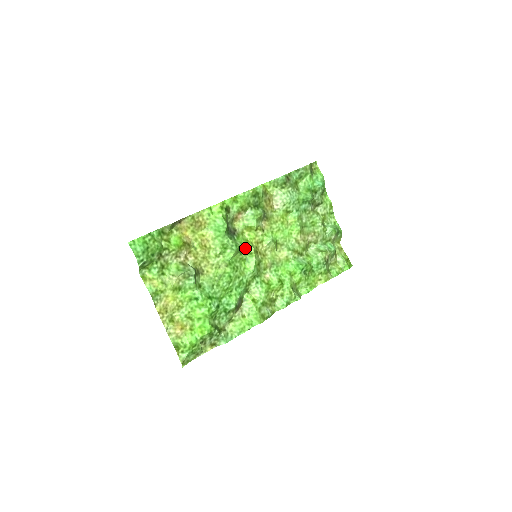
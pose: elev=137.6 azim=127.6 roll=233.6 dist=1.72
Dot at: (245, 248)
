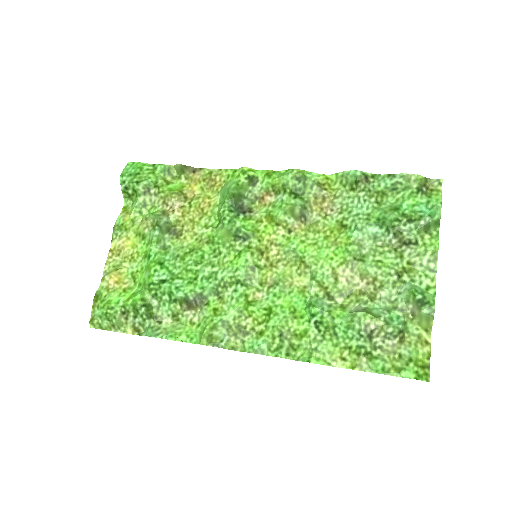
Dot at: (246, 237)
